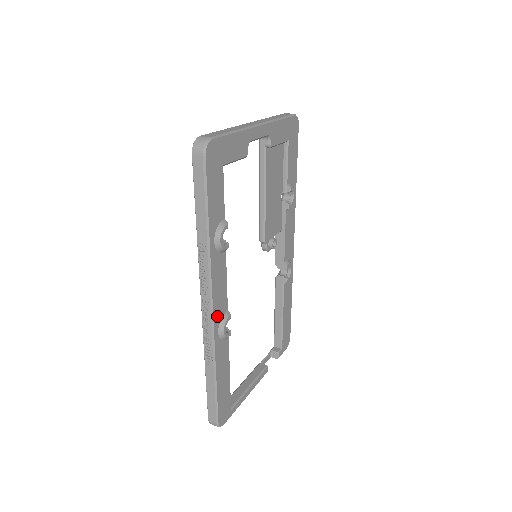
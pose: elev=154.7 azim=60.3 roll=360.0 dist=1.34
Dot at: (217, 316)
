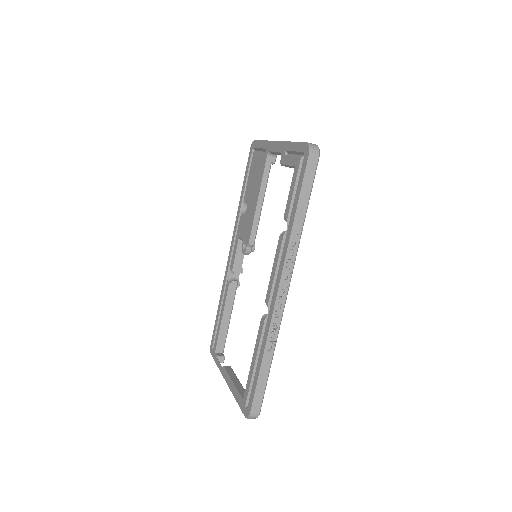
Dot at: occluded
